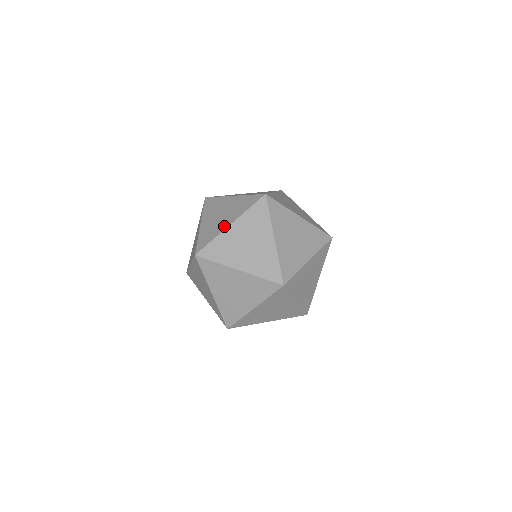
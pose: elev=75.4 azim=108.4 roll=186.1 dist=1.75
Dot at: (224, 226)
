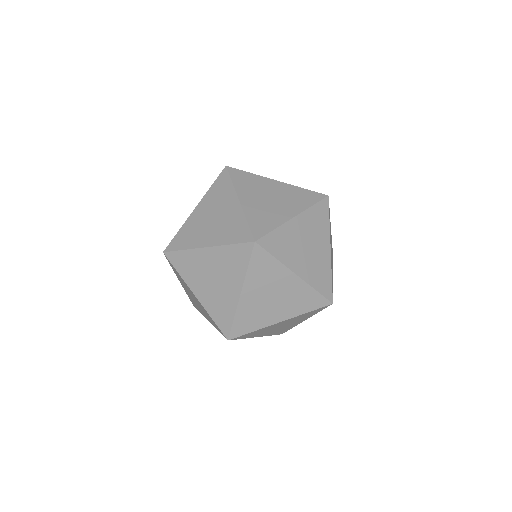
Dot at: (190, 214)
